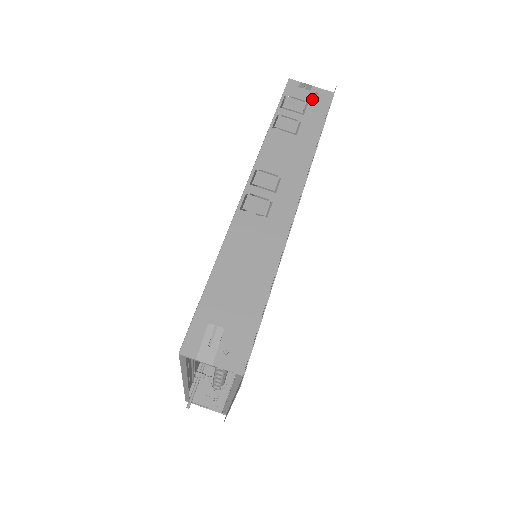
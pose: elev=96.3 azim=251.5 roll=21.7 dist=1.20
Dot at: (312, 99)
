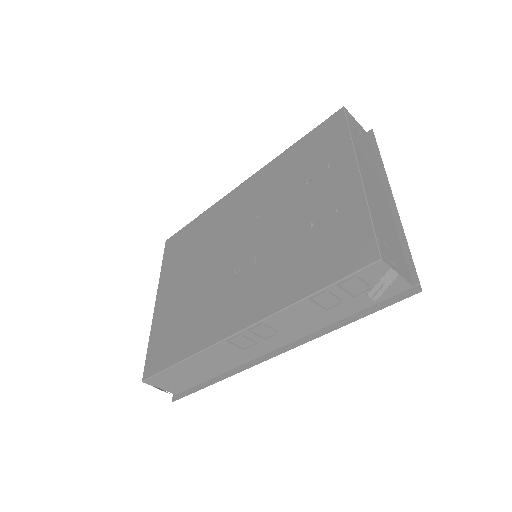
Dot at: occluded
